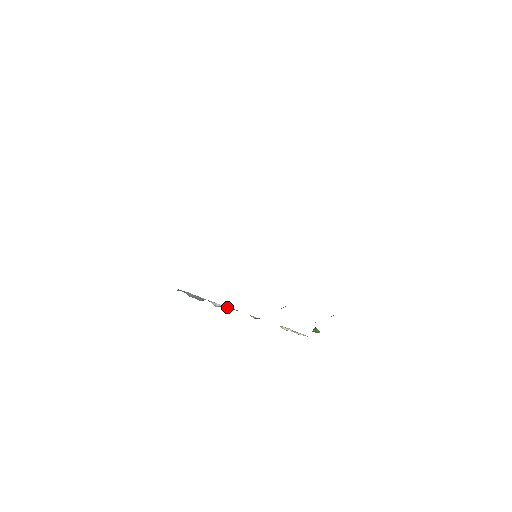
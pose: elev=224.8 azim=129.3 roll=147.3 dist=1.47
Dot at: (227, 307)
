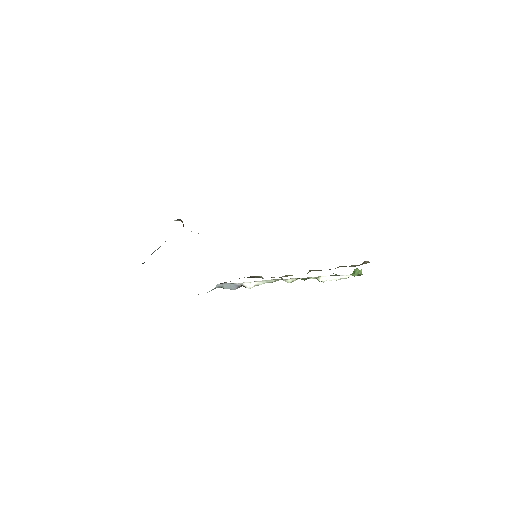
Dot at: (263, 281)
